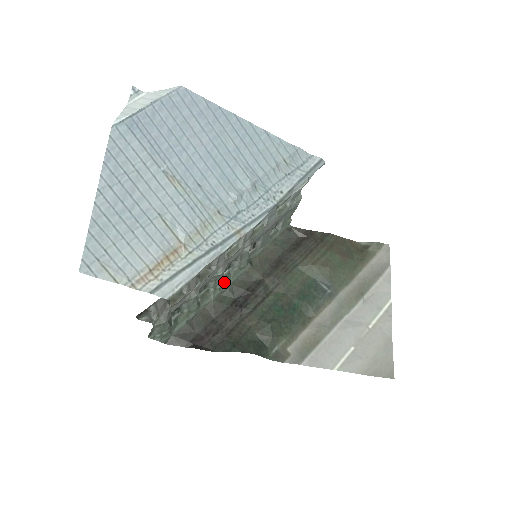
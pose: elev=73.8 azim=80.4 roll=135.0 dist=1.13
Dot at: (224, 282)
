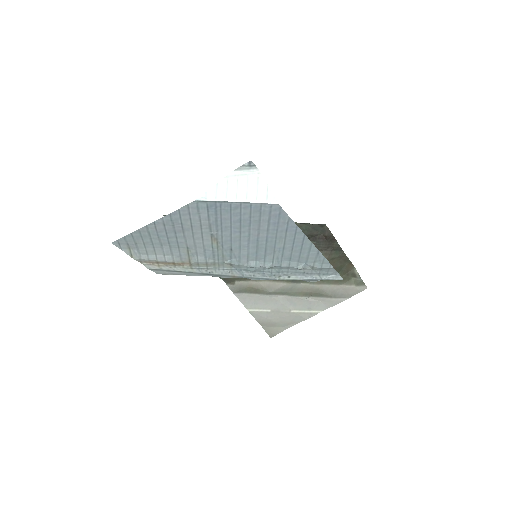
Dot at: occluded
